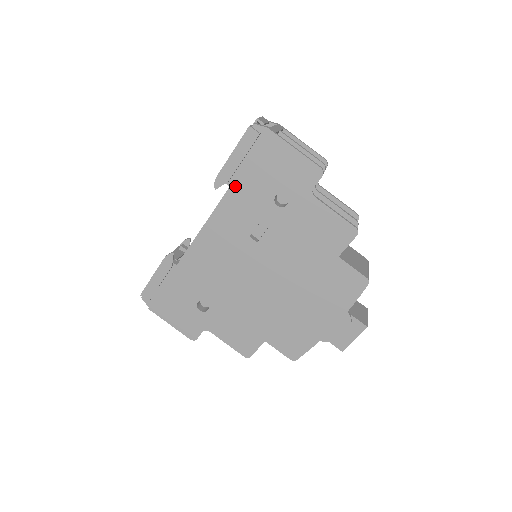
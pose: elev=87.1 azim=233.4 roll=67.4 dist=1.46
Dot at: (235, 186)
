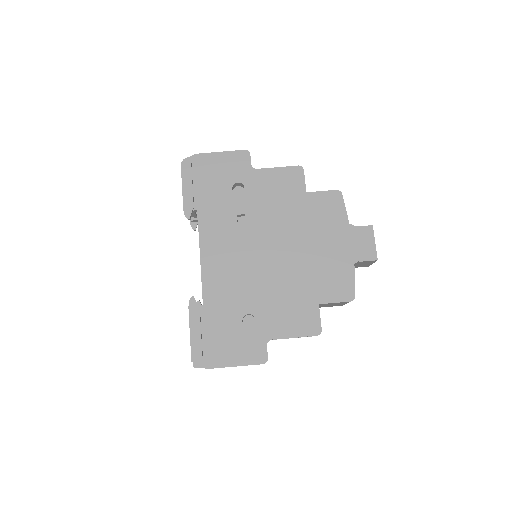
Dot at: (201, 206)
